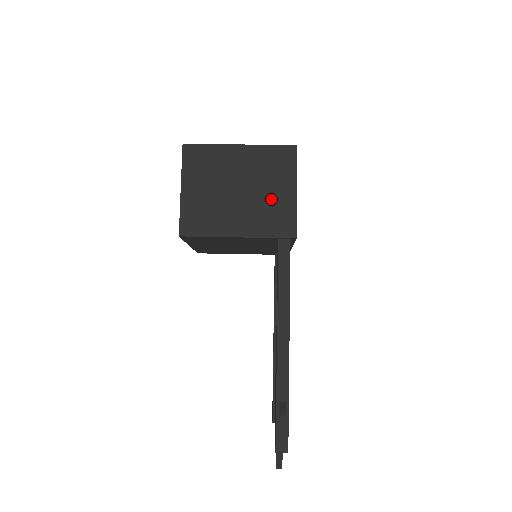
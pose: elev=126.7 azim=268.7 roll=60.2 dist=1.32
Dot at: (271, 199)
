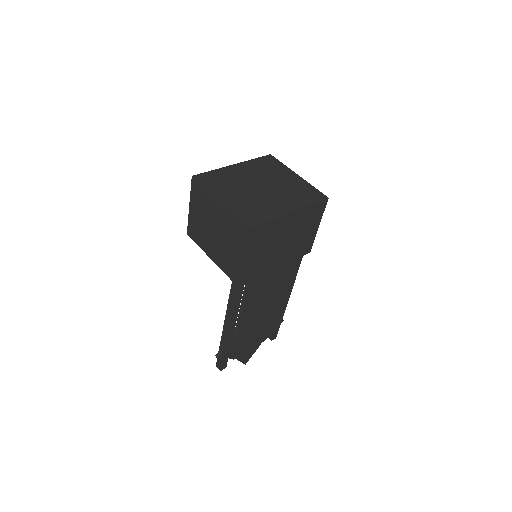
Dot at: (229, 252)
